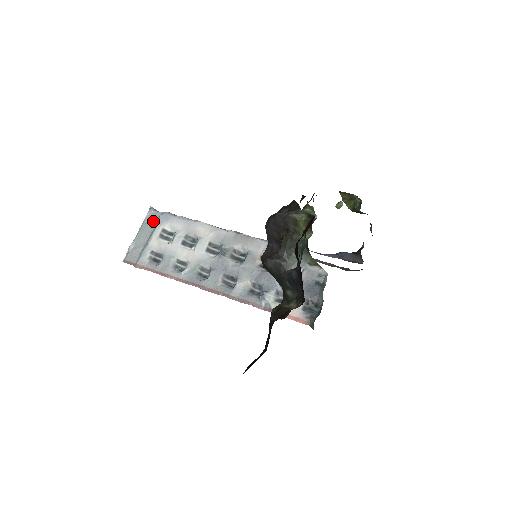
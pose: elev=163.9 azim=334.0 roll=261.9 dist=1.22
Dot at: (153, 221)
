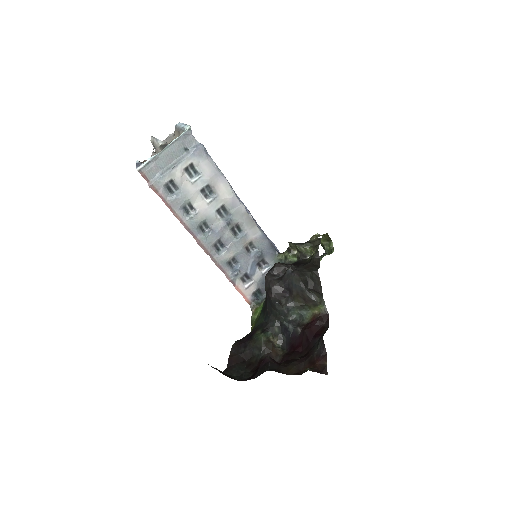
Dot at: (186, 145)
